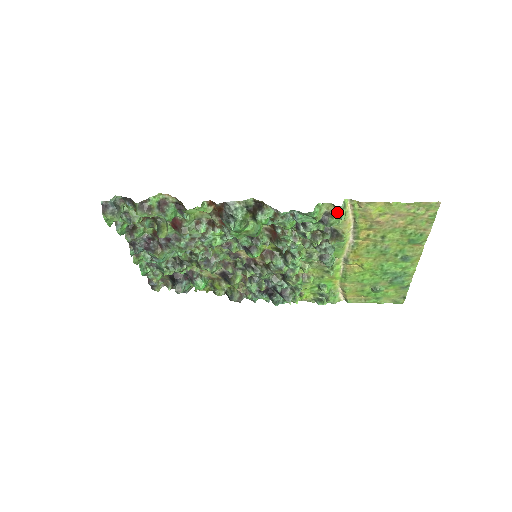
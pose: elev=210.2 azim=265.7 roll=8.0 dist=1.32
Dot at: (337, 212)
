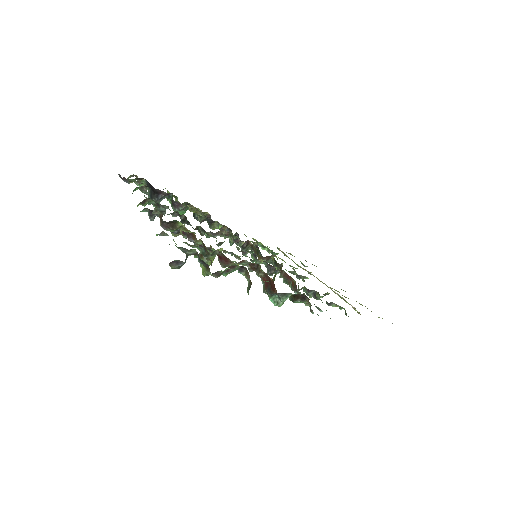
Dot at: (342, 307)
